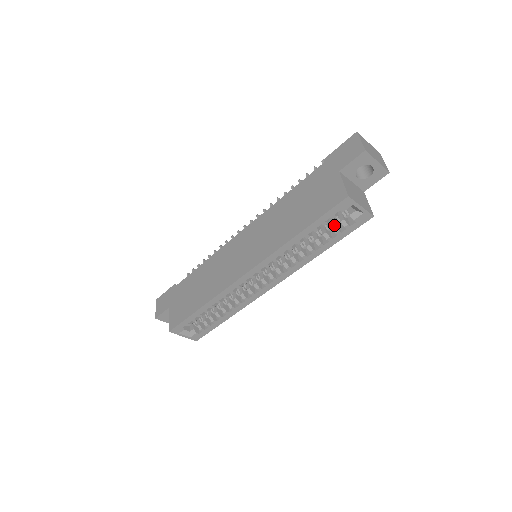
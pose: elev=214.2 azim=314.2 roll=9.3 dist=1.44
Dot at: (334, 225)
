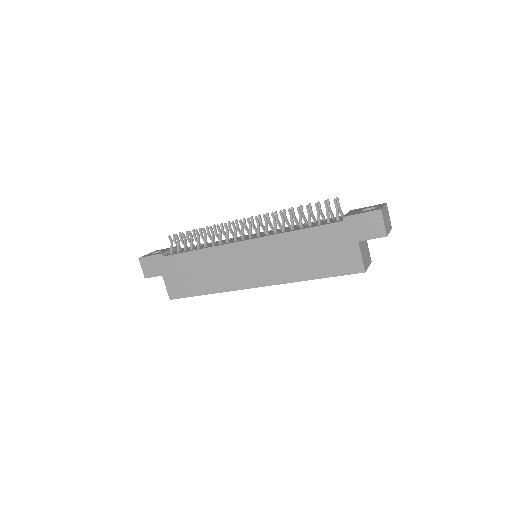
Dot at: occluded
